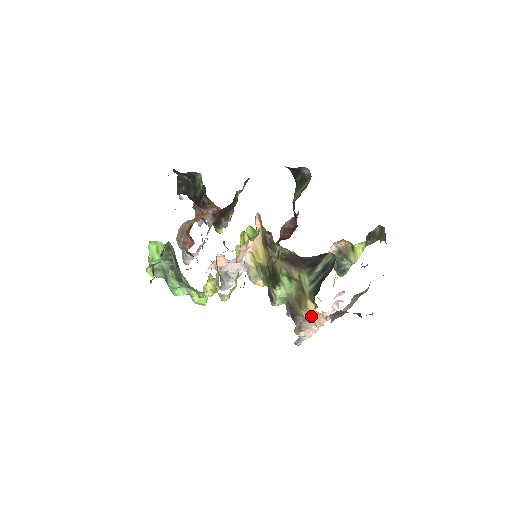
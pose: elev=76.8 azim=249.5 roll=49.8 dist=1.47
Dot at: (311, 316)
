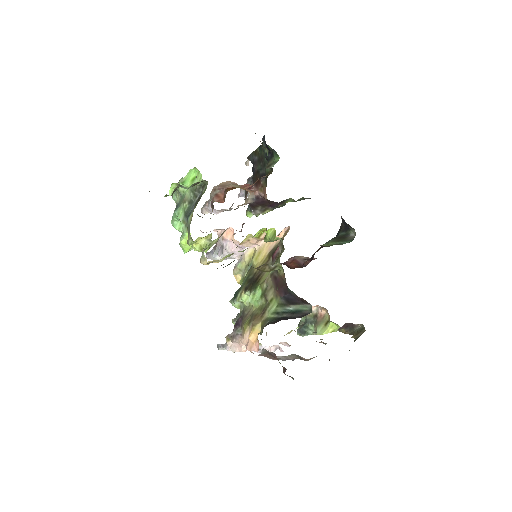
Dot at: (250, 336)
